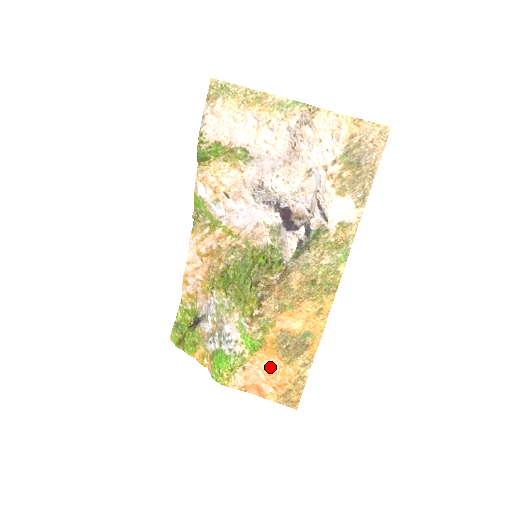
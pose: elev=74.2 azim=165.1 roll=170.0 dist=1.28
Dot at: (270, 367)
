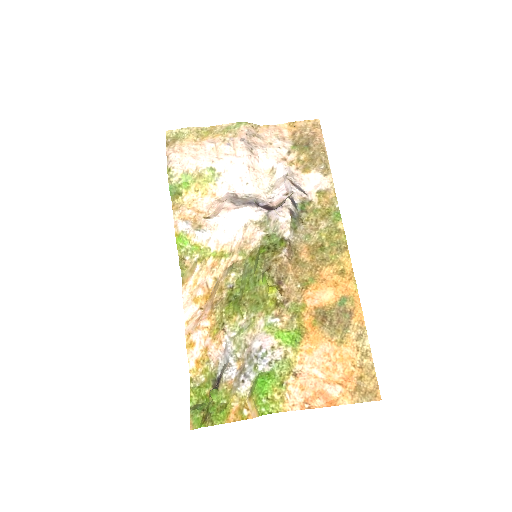
Dot at: (324, 358)
